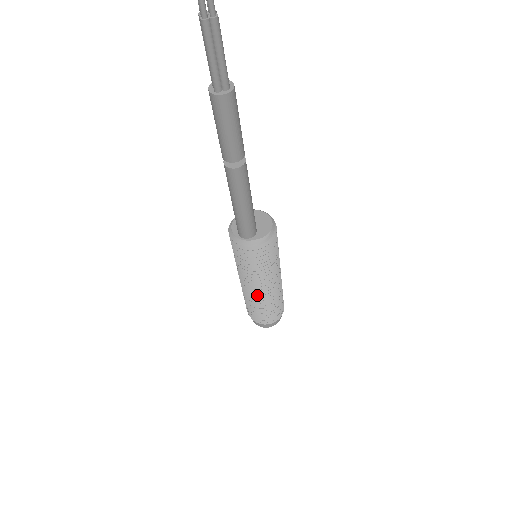
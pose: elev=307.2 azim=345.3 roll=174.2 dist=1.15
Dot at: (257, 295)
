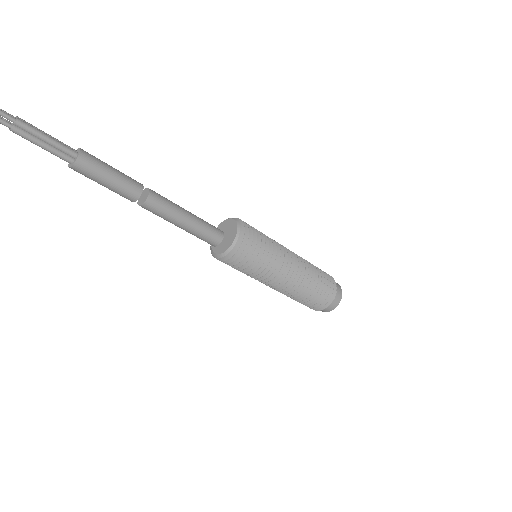
Dot at: occluded
